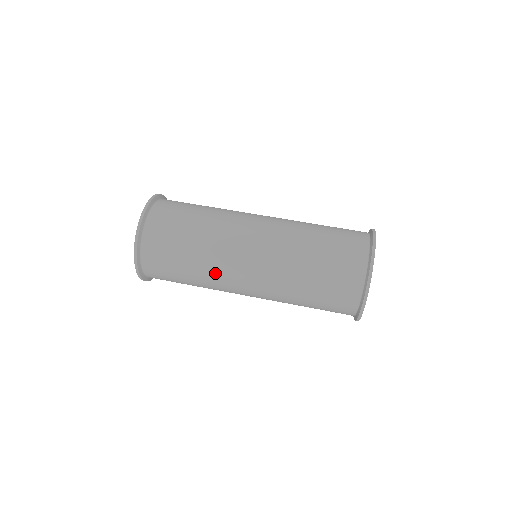
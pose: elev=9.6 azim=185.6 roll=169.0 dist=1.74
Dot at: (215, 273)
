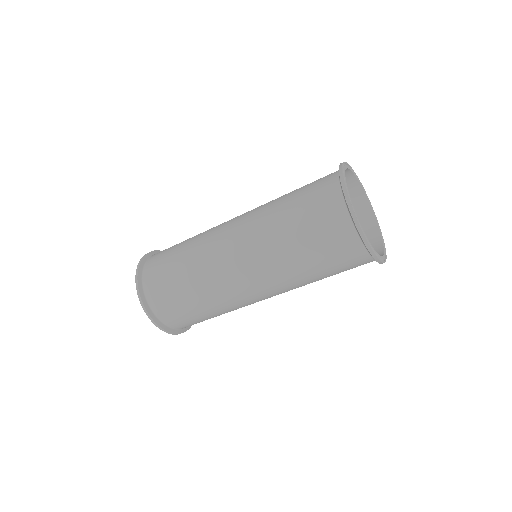
Dot at: (229, 304)
